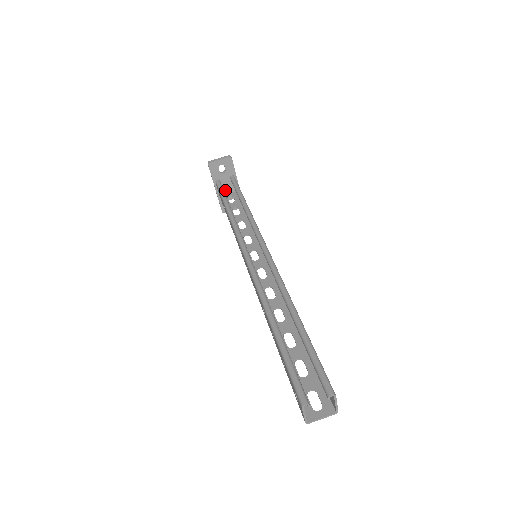
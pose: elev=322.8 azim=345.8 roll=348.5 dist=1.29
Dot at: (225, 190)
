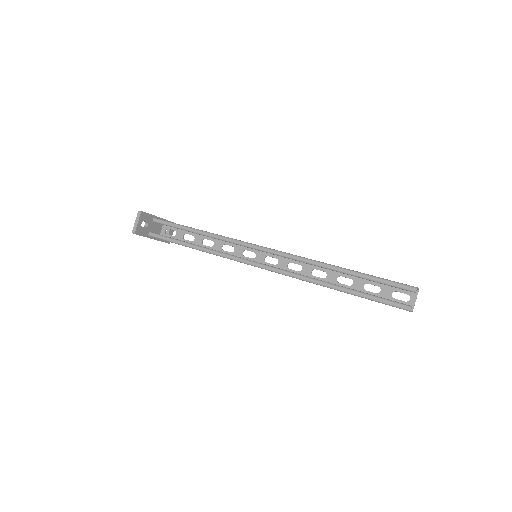
Dot at: (158, 232)
